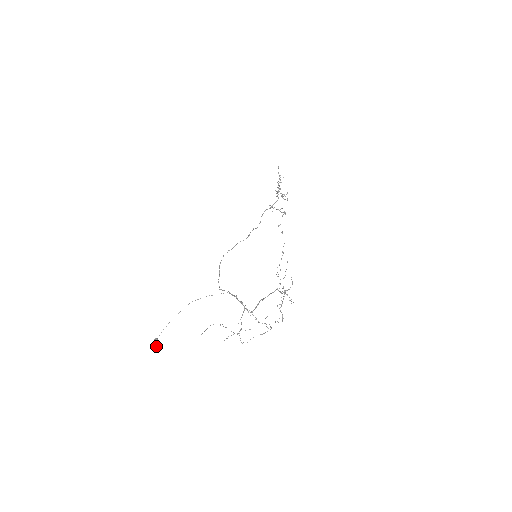
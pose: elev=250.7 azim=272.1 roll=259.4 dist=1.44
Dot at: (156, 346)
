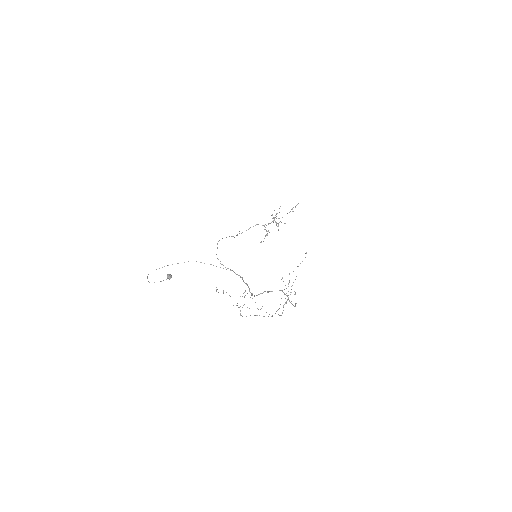
Dot at: (163, 280)
